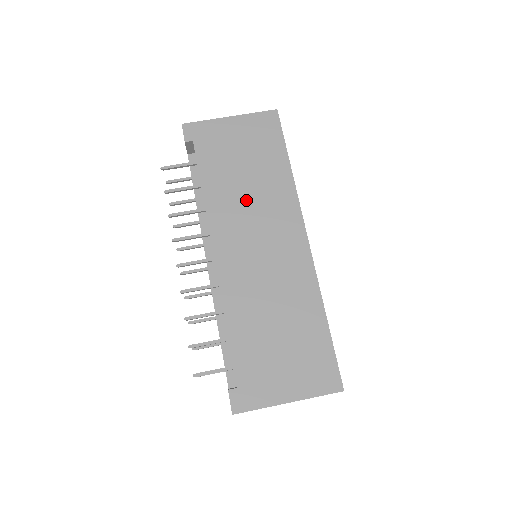
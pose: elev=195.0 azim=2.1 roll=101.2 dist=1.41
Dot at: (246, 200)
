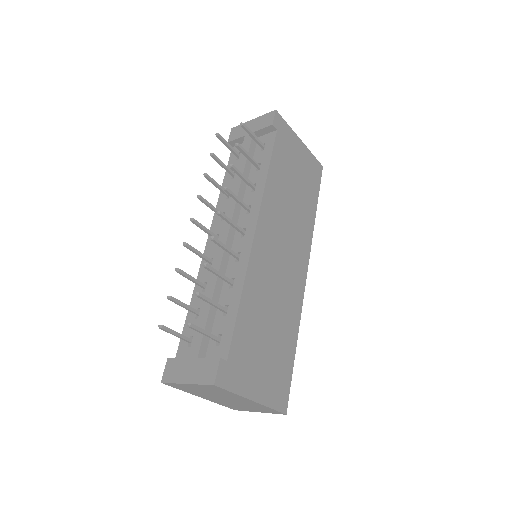
Dot at: (288, 209)
